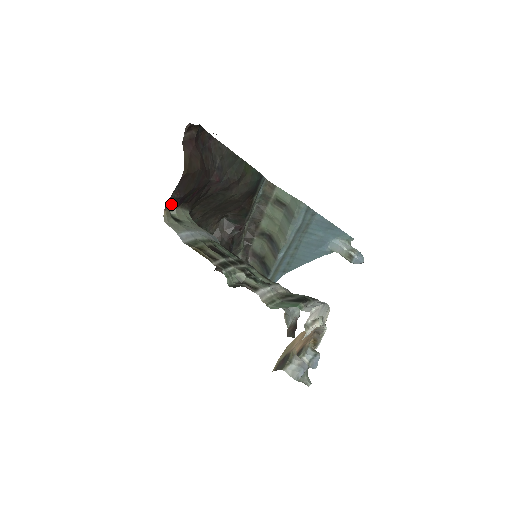
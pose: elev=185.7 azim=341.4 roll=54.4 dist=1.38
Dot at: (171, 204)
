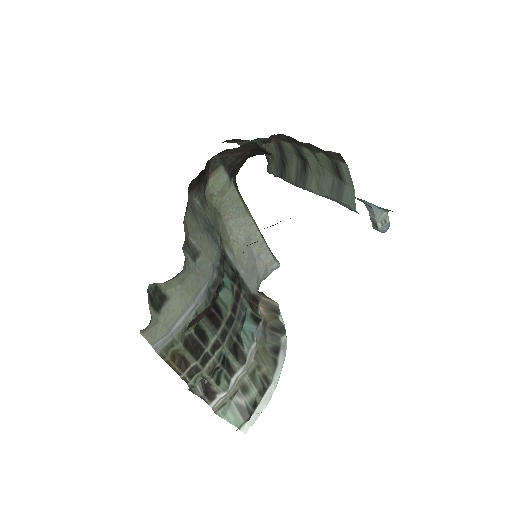
Dot at: occluded
